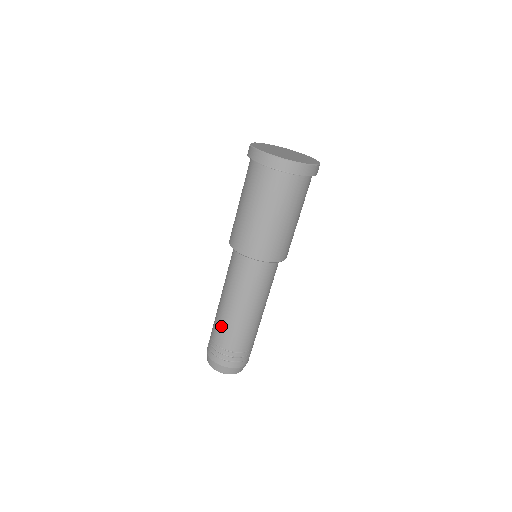
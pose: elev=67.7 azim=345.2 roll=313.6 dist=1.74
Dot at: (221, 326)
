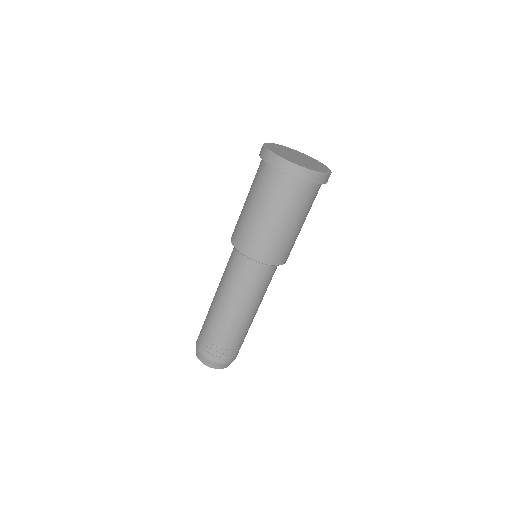
Dot at: (231, 331)
